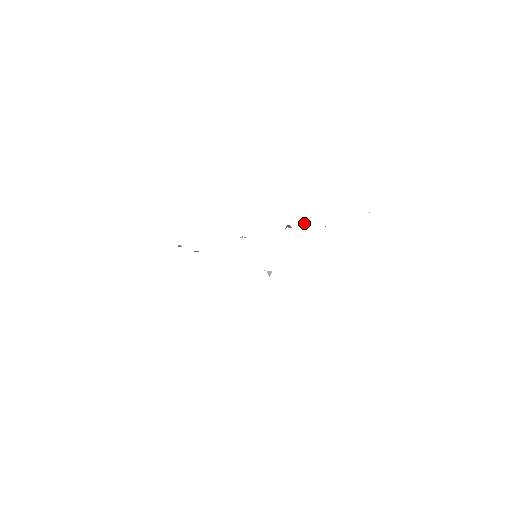
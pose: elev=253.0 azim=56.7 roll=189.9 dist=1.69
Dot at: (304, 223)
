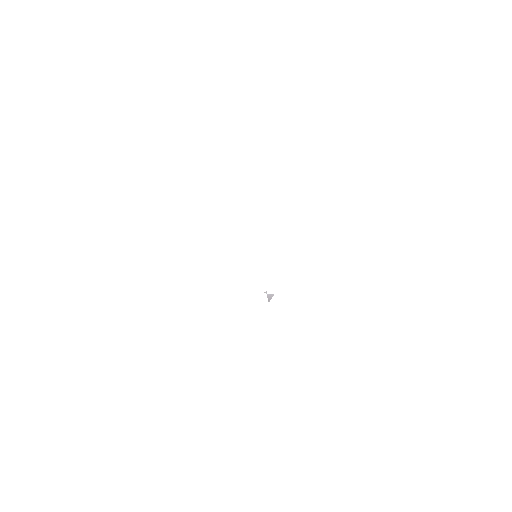
Dot at: occluded
